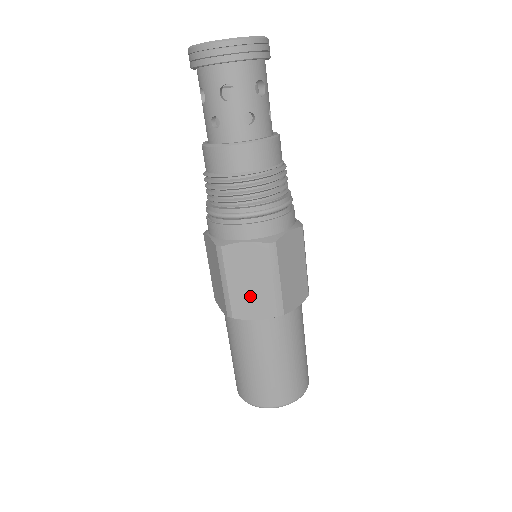
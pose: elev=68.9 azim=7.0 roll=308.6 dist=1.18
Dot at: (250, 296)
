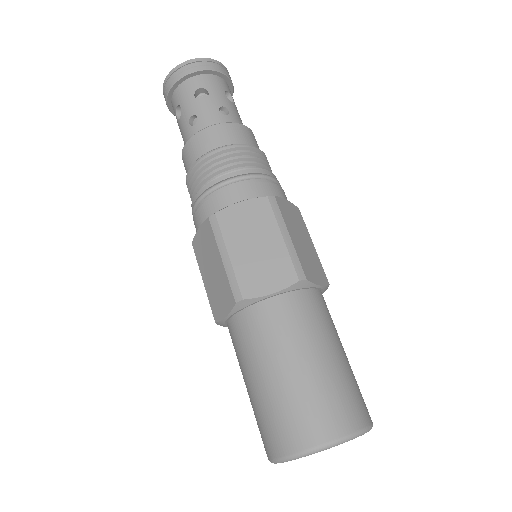
Dot at: (216, 287)
